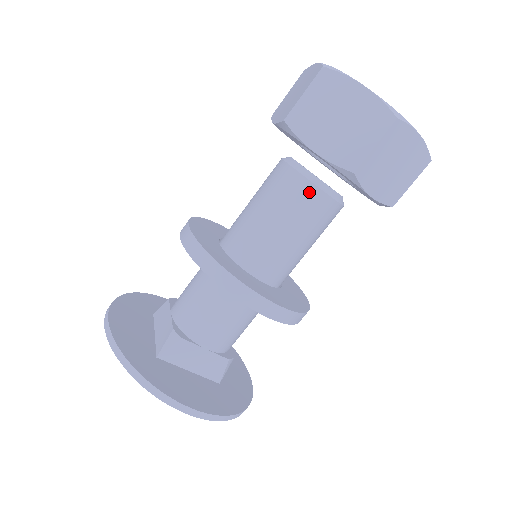
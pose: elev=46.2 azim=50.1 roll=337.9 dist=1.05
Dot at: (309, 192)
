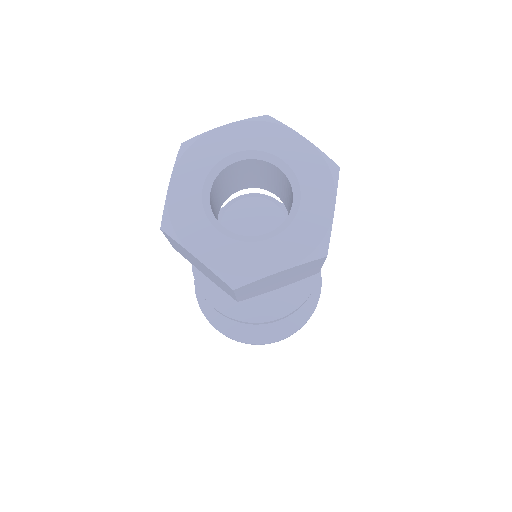
Dot at: occluded
